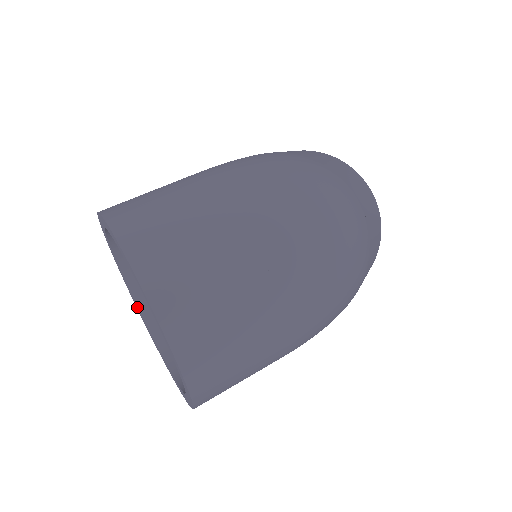
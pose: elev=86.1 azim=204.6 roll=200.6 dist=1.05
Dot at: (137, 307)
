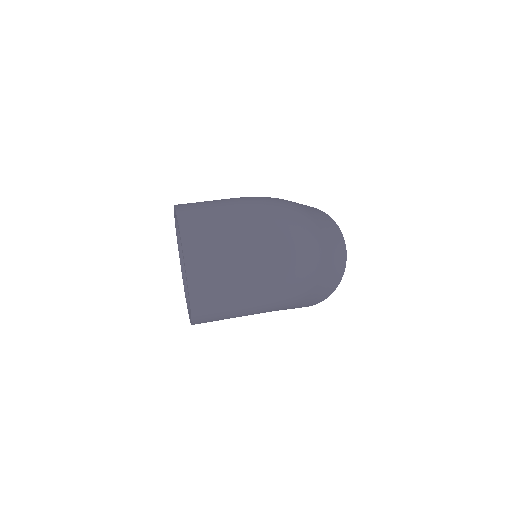
Dot at: (182, 272)
